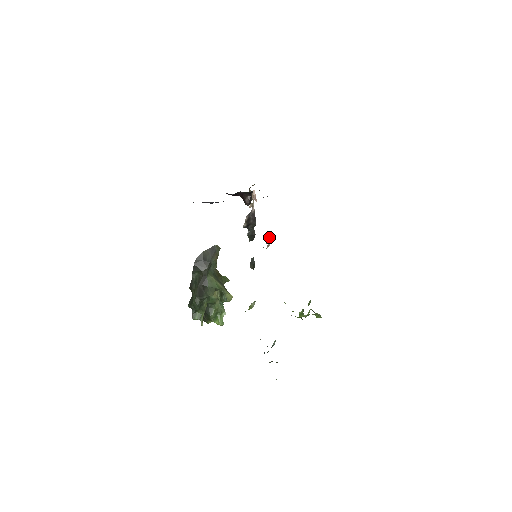
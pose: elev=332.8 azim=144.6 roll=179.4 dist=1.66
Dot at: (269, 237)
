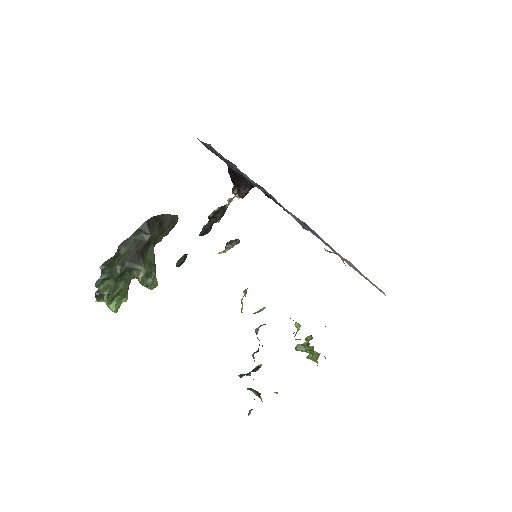
Dot at: (233, 243)
